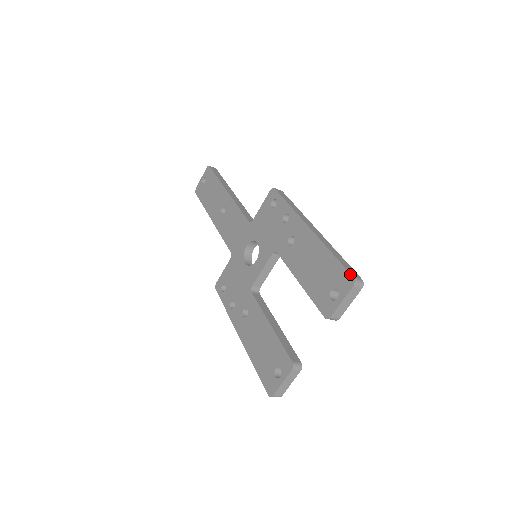
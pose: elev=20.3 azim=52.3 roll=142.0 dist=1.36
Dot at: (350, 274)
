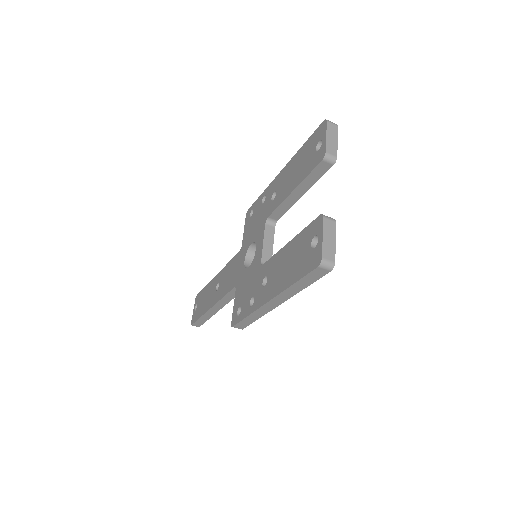
Dot at: (320, 124)
